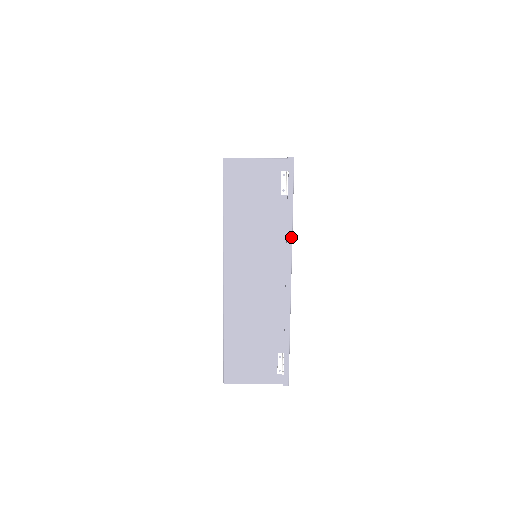
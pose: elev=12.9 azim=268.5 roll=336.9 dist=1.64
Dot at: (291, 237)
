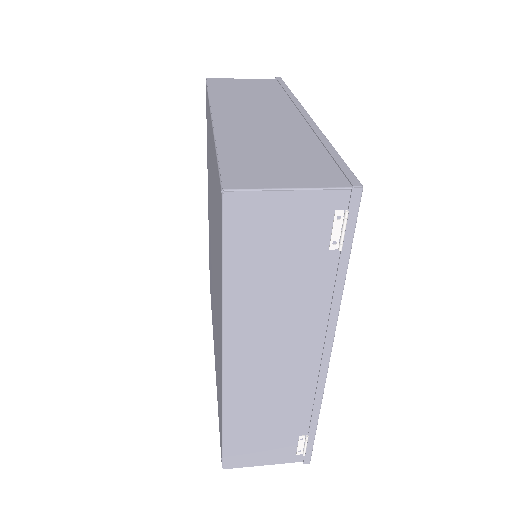
Dot at: (338, 309)
